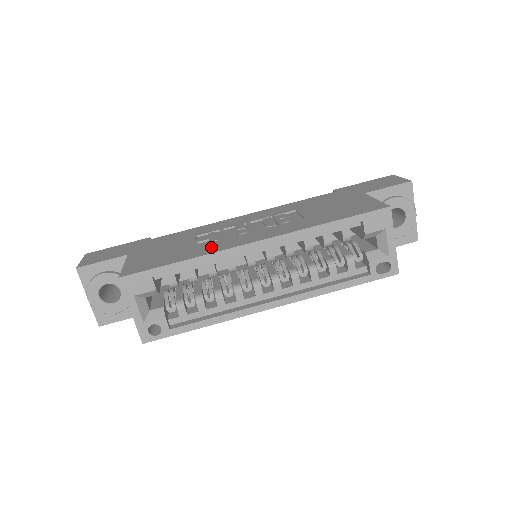
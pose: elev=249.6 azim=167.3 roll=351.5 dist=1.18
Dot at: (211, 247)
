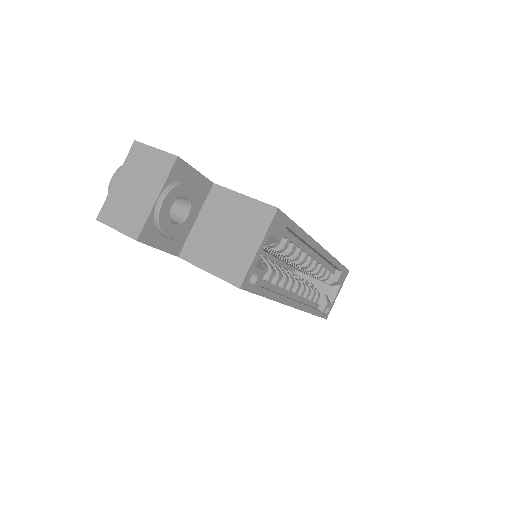
Dot at: occluded
